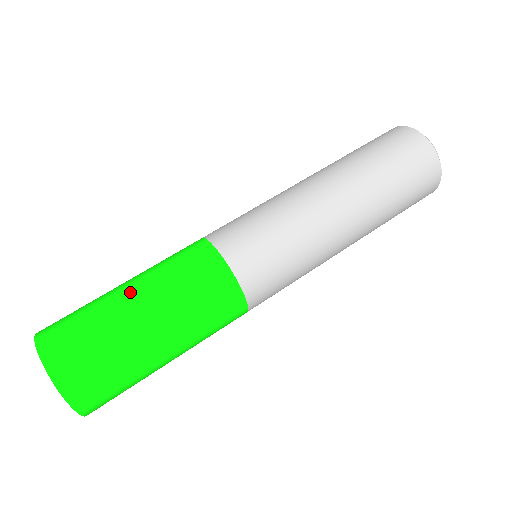
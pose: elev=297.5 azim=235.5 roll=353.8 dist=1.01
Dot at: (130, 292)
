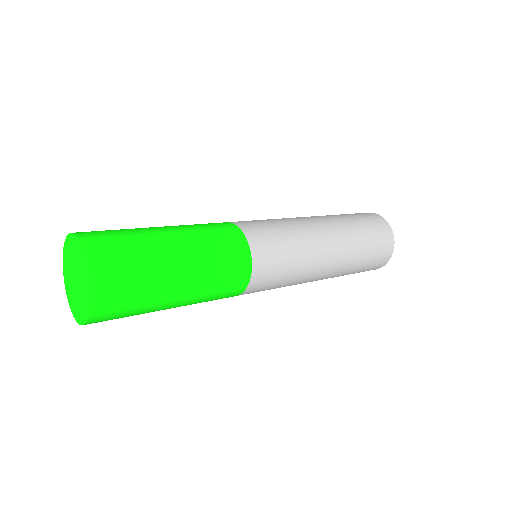
Dot at: occluded
